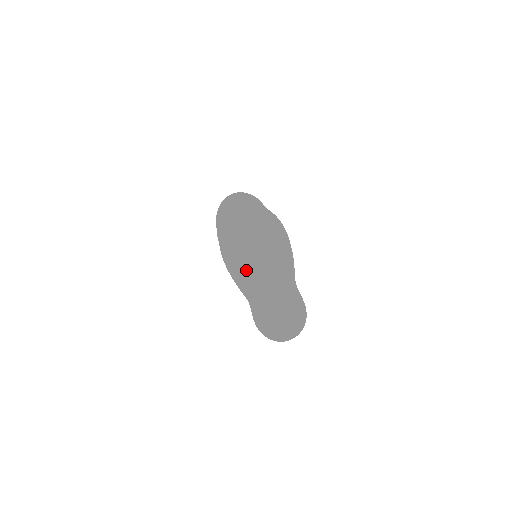
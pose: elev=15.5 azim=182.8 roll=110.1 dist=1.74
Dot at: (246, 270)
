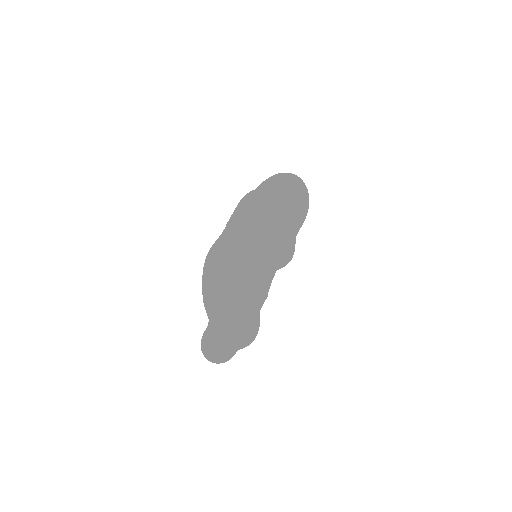
Dot at: (205, 303)
